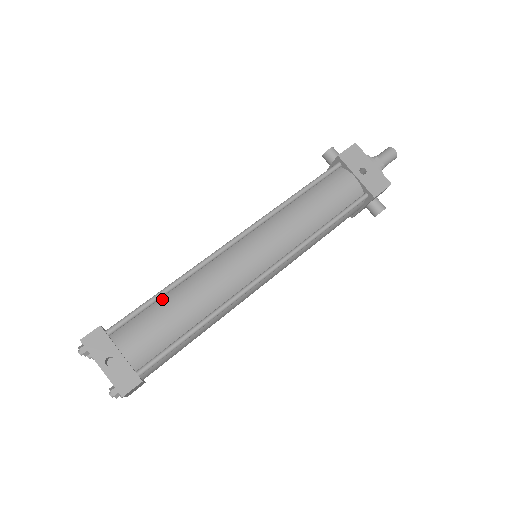
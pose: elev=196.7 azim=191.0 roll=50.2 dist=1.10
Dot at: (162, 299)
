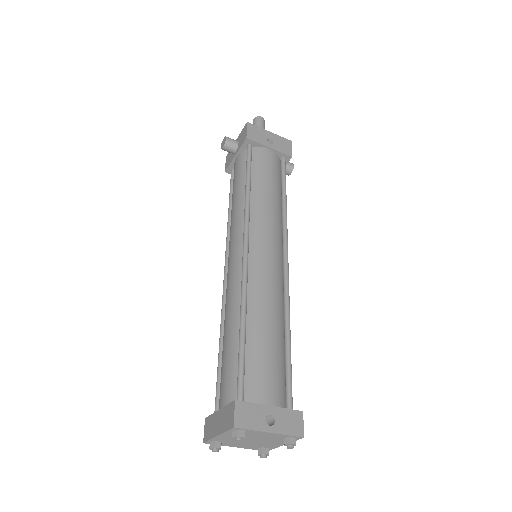
Dot at: (247, 338)
